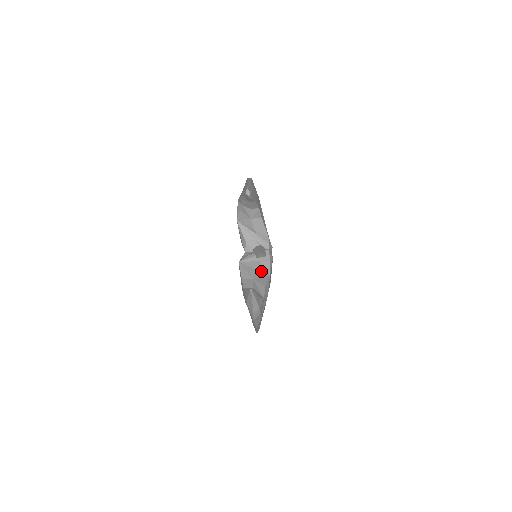
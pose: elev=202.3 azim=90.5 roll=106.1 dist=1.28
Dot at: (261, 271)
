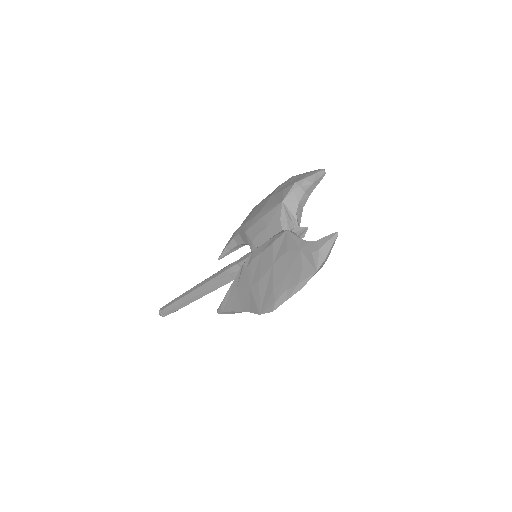
Dot at: occluded
